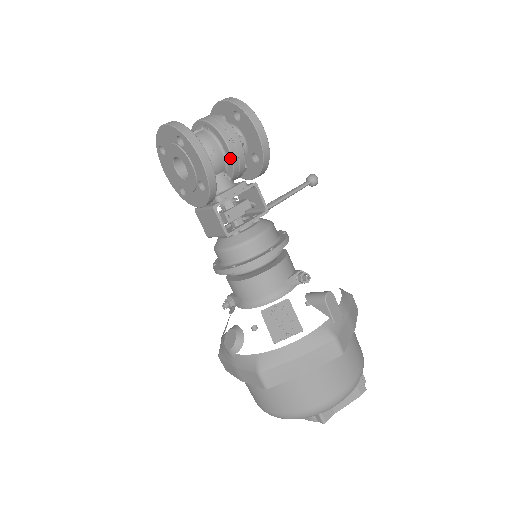
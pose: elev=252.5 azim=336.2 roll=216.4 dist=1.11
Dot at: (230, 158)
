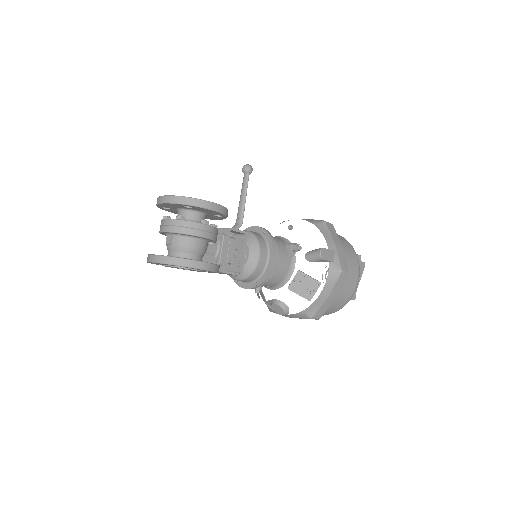
Dot at: (210, 240)
